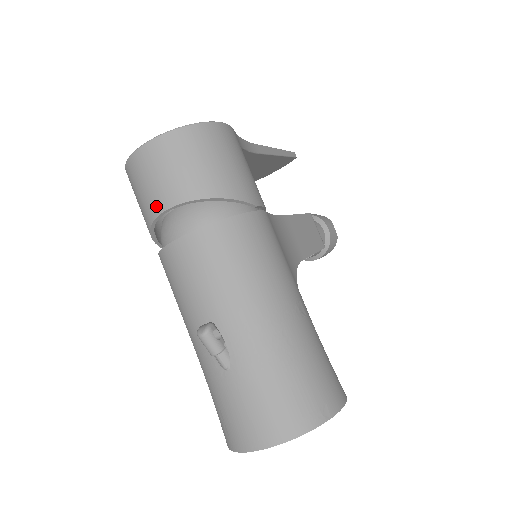
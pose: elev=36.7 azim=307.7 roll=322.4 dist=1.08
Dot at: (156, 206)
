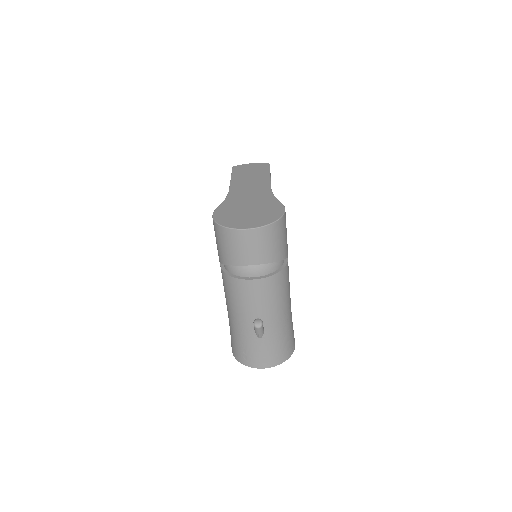
Dot at: (246, 261)
